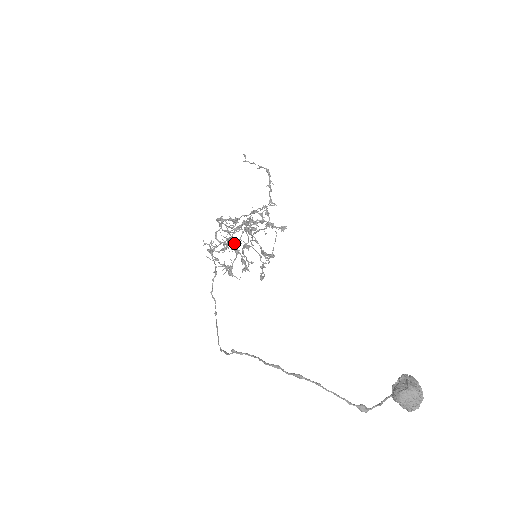
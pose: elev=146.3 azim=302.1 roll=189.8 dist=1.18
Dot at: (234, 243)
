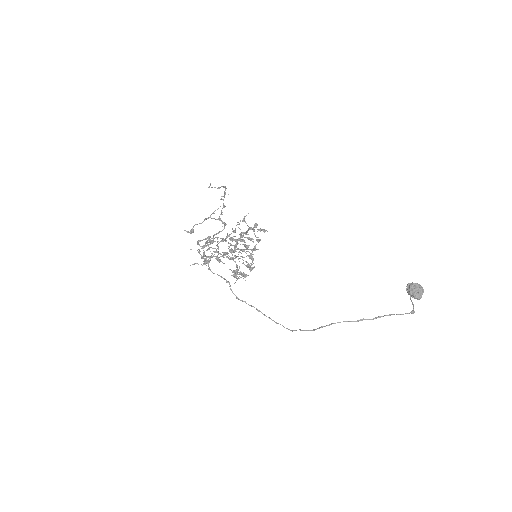
Dot at: (251, 257)
